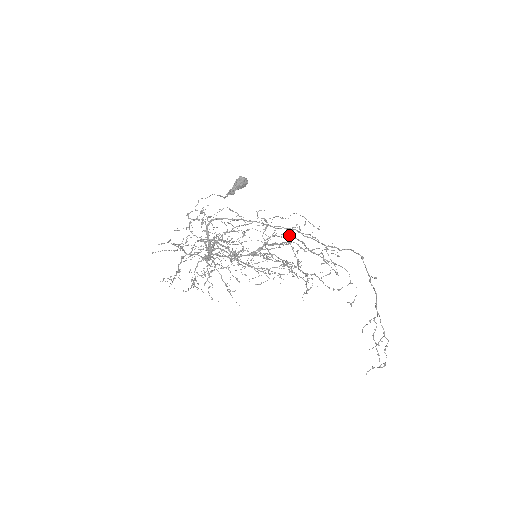
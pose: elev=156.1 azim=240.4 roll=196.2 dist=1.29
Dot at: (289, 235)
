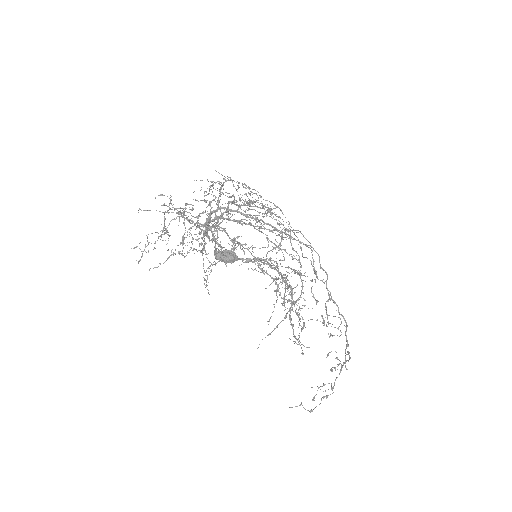
Dot at: (288, 280)
